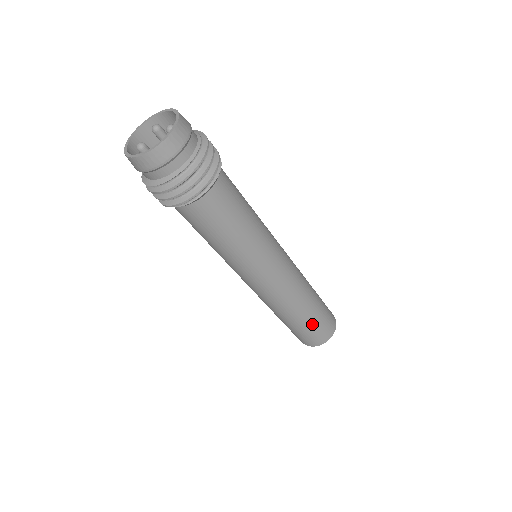
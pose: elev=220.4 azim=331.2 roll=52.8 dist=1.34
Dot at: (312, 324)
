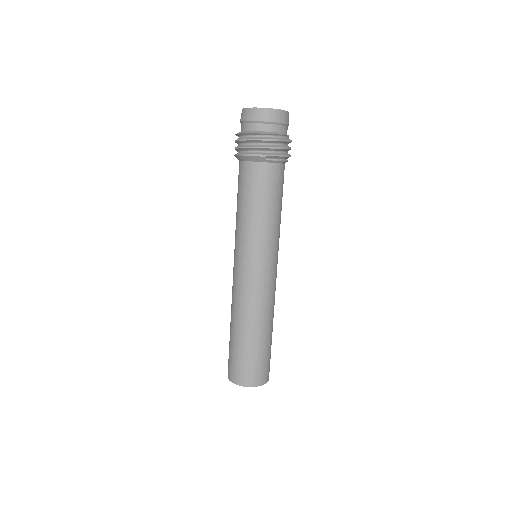
Dot at: (270, 348)
